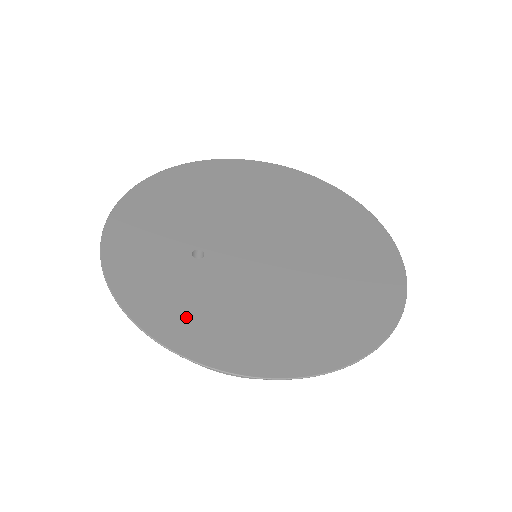
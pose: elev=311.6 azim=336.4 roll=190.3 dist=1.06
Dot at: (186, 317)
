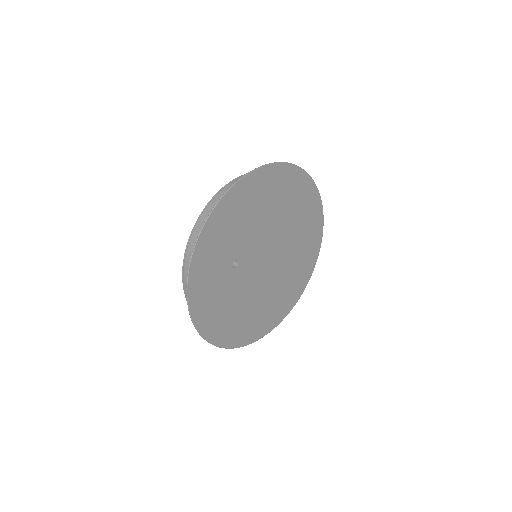
Dot at: (211, 311)
